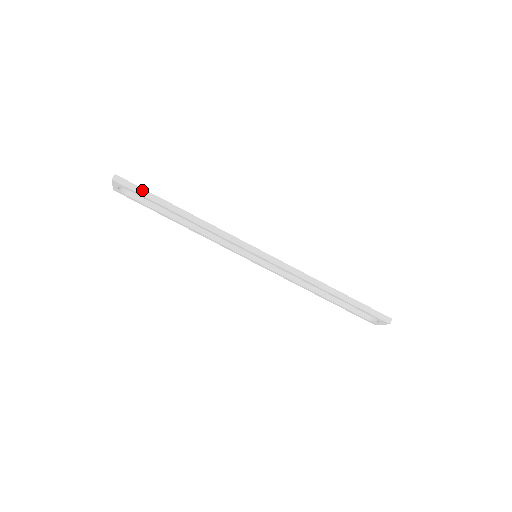
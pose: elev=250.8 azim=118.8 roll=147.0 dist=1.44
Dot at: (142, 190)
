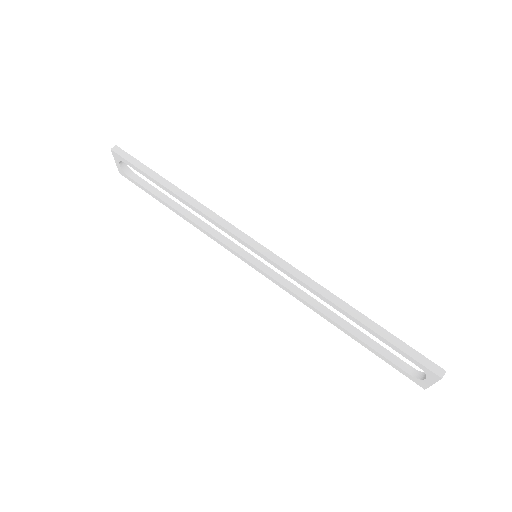
Dot at: (138, 162)
